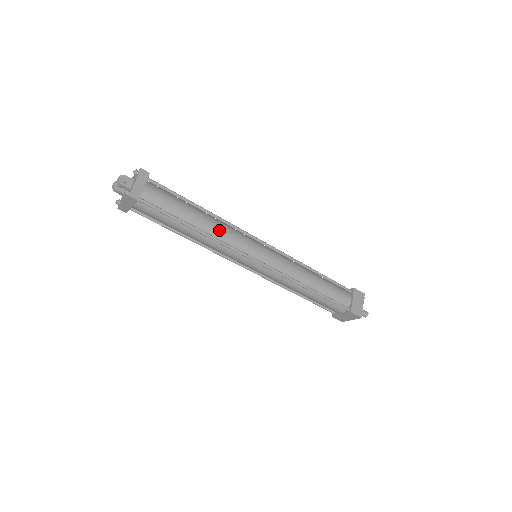
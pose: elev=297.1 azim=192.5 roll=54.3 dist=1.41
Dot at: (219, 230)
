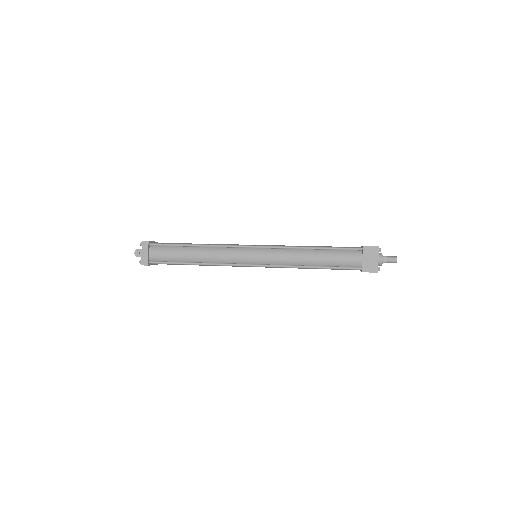
Dot at: (211, 256)
